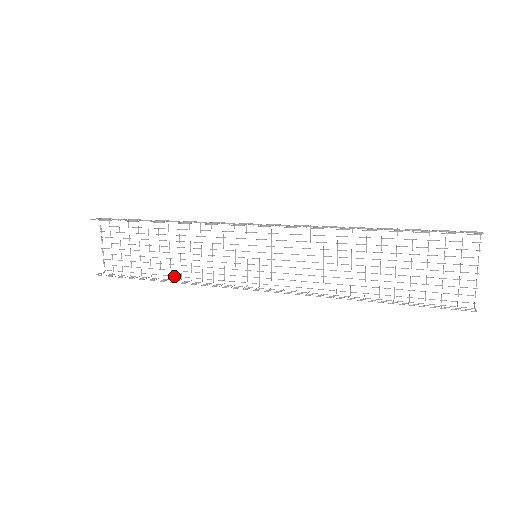
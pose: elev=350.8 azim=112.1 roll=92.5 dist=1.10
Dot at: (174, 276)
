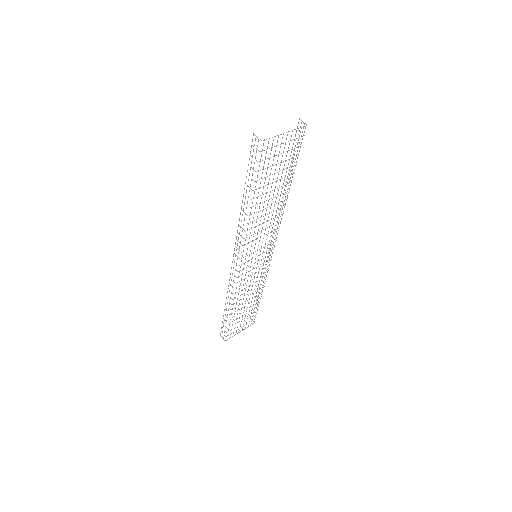
Dot at: (233, 308)
